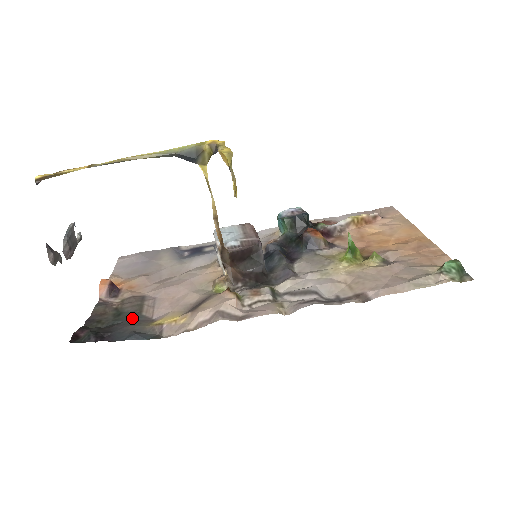
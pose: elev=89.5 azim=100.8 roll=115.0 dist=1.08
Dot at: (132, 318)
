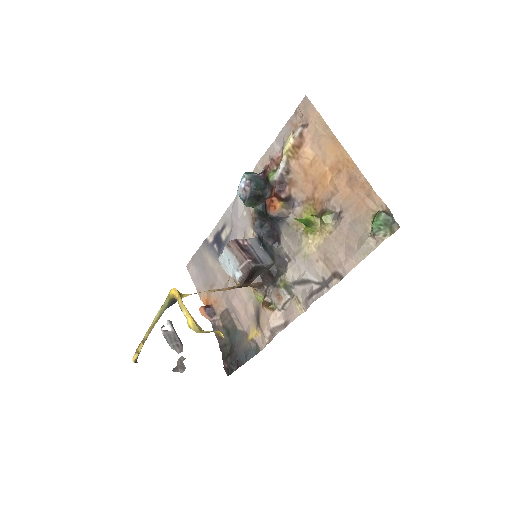
Dot at: (236, 337)
